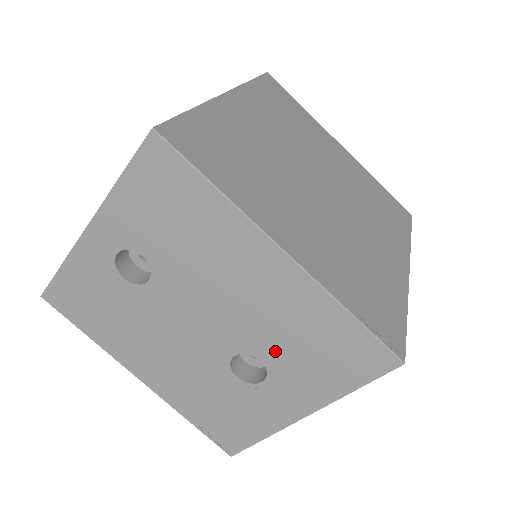
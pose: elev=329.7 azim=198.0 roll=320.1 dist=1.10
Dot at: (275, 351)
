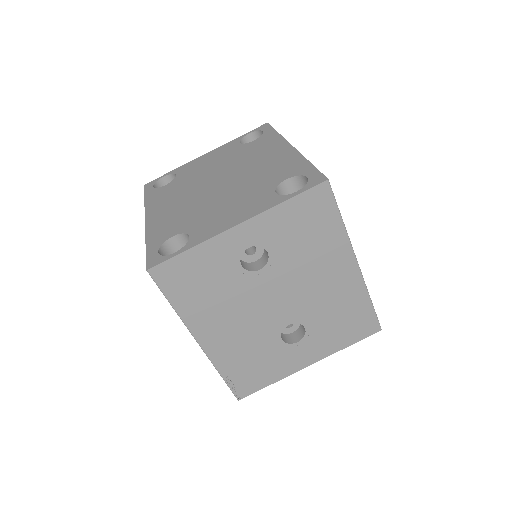
Dot at: (318, 322)
